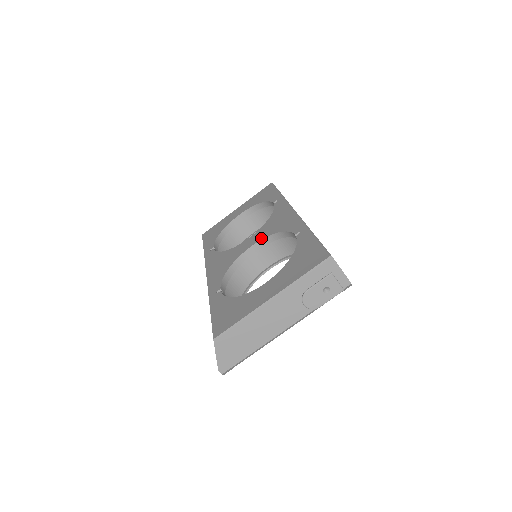
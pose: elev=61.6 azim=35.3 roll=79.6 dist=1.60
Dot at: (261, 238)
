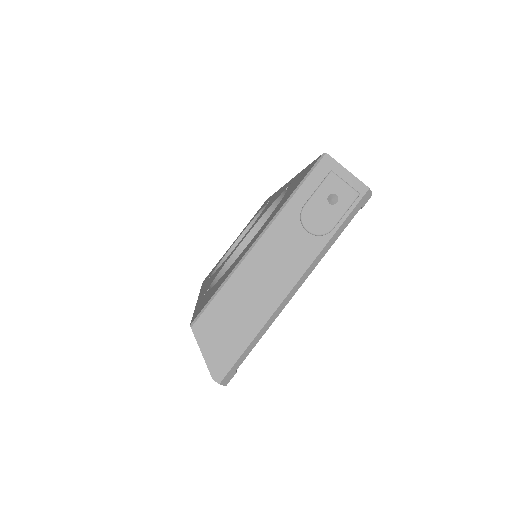
Dot at: (253, 226)
